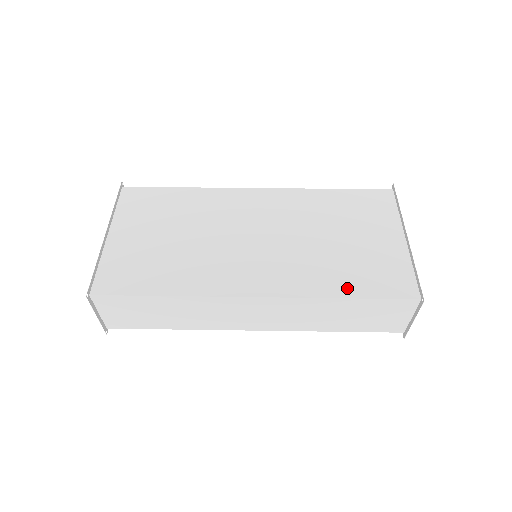
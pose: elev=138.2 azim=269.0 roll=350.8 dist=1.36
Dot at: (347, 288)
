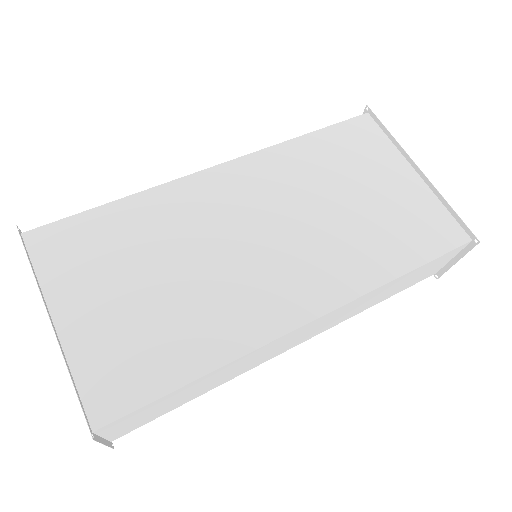
Dot at: (399, 261)
